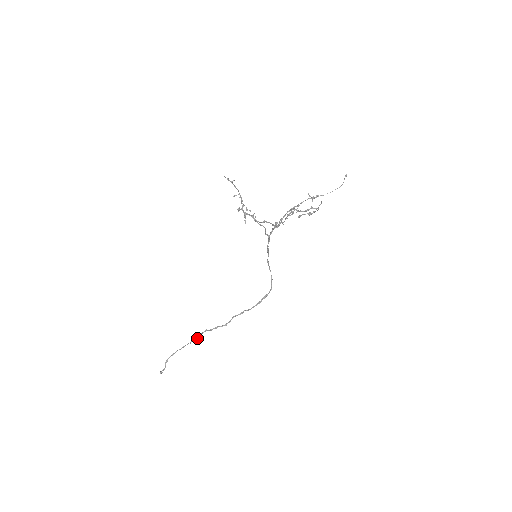
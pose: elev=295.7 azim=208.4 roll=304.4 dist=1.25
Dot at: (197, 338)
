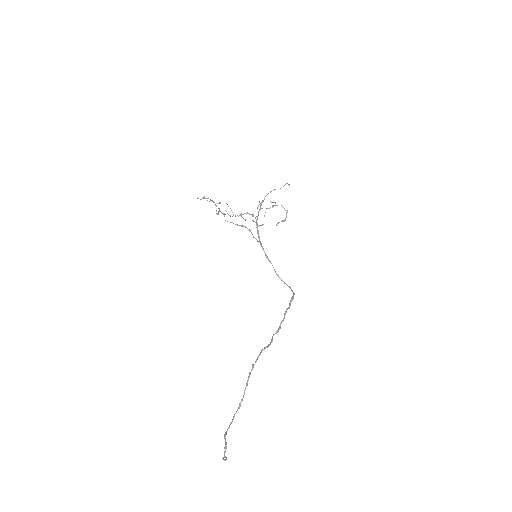
Dot at: occluded
